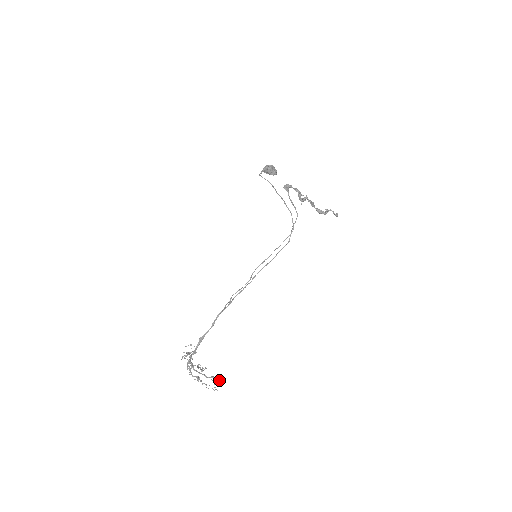
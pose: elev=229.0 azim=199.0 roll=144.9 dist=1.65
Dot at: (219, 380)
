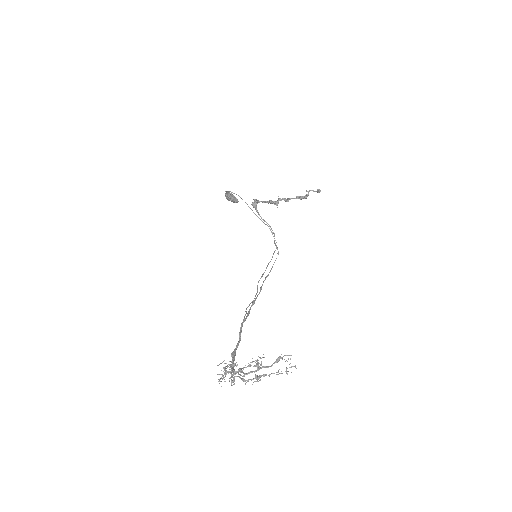
Dot at: occluded
